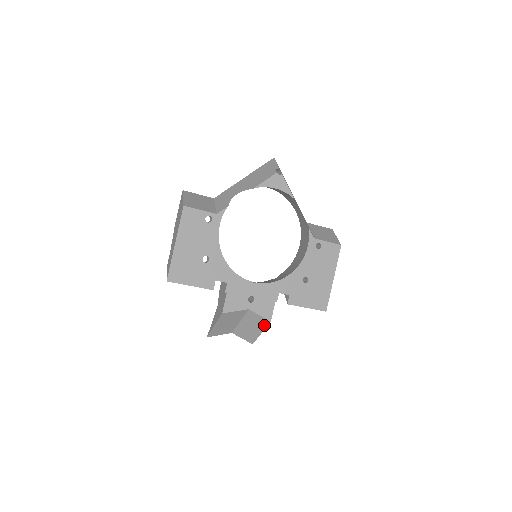
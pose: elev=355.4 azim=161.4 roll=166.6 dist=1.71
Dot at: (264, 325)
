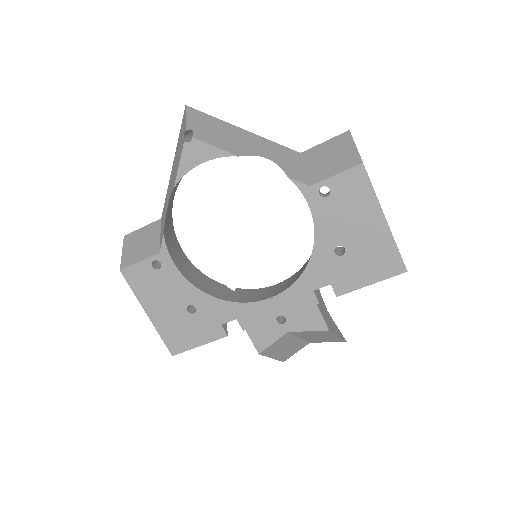
Dot at: (328, 333)
